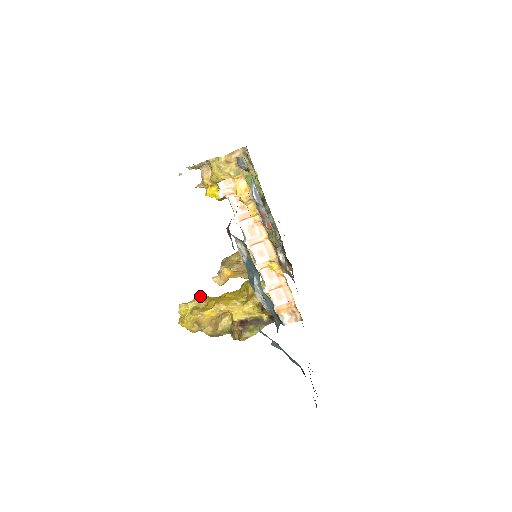
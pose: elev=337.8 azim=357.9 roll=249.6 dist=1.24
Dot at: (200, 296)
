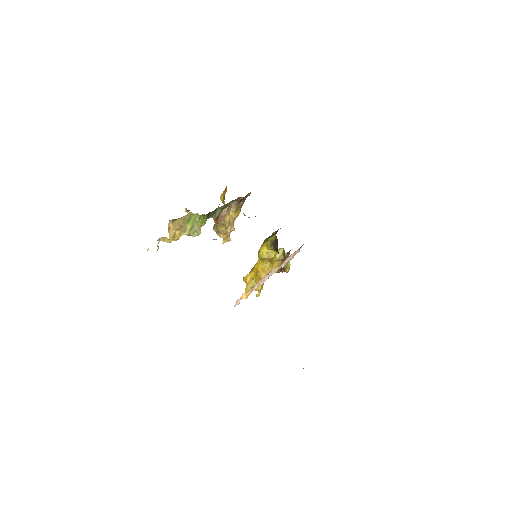
Dot at: (247, 280)
